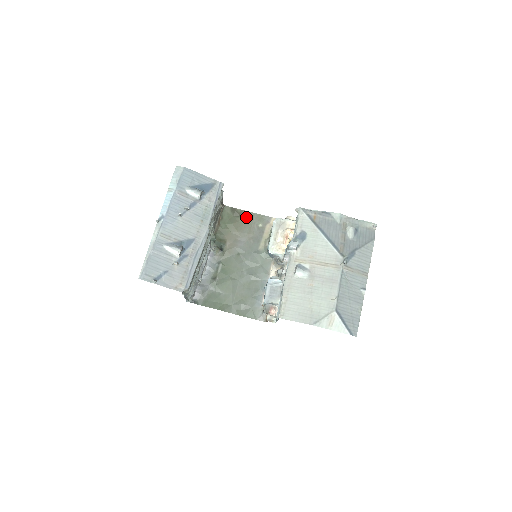
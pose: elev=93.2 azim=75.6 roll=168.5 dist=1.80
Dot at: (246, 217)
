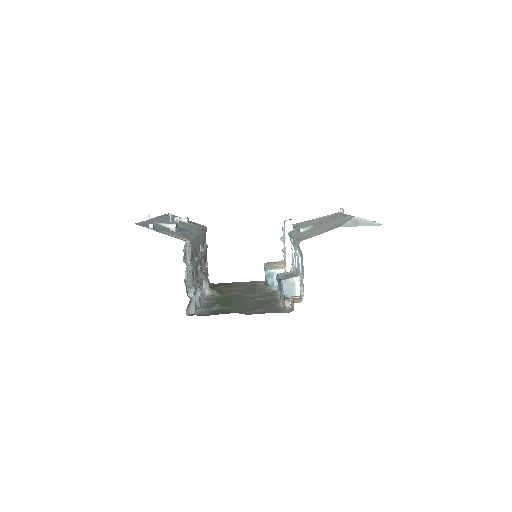
Dot at: (235, 284)
